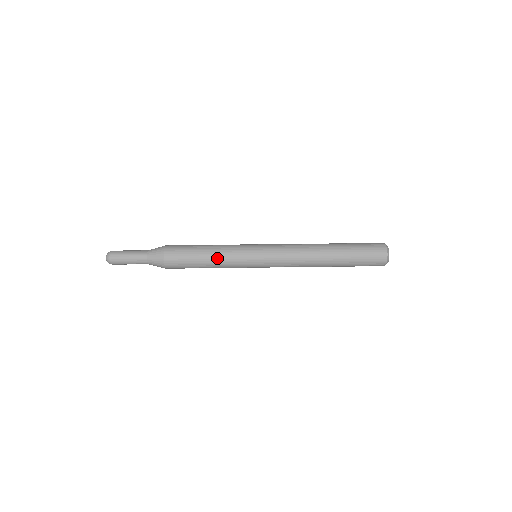
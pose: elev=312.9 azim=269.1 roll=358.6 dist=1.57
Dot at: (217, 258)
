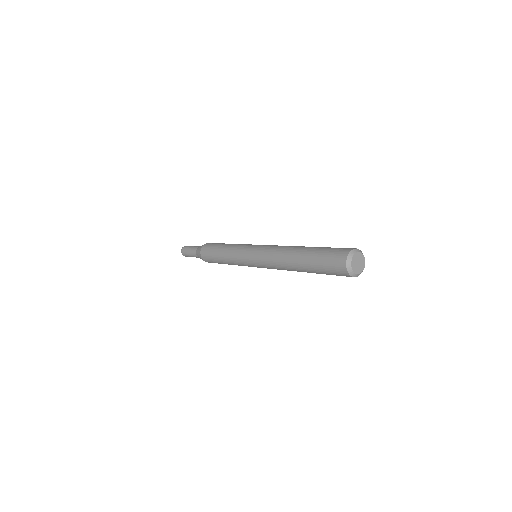
Dot at: (226, 255)
